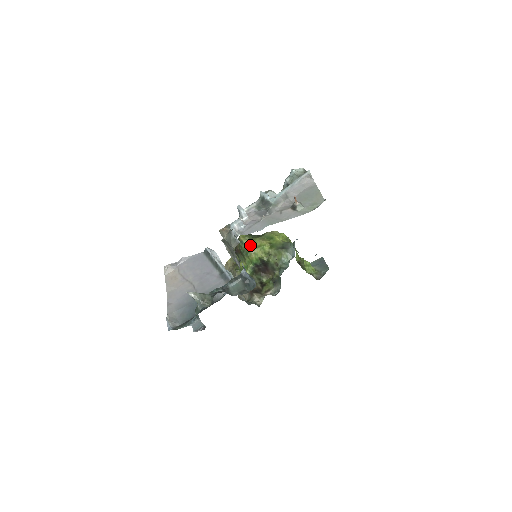
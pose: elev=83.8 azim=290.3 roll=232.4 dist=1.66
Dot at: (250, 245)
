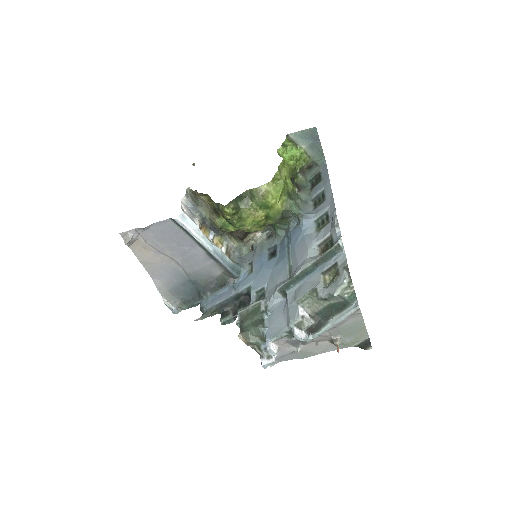
Dot at: (240, 224)
